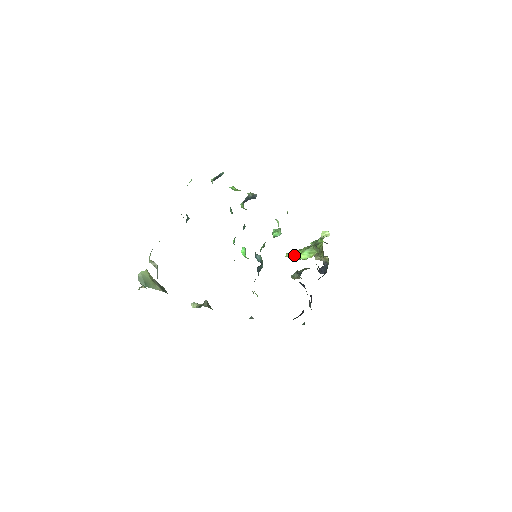
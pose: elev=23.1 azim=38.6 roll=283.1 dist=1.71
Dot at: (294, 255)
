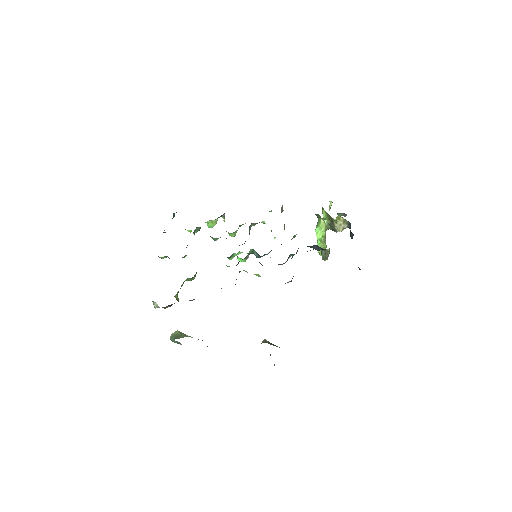
Dot at: occluded
